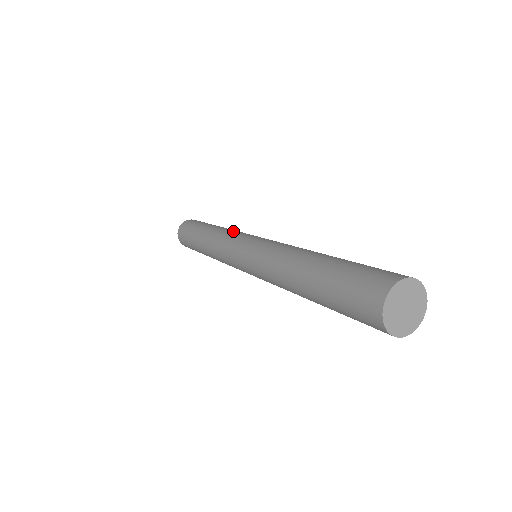
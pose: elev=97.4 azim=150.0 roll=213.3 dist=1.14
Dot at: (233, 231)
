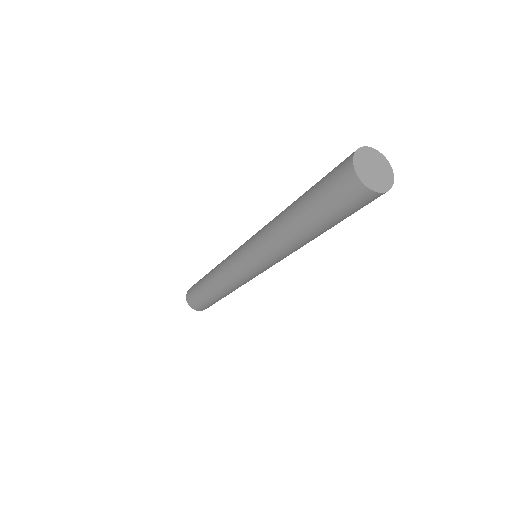
Dot at: occluded
